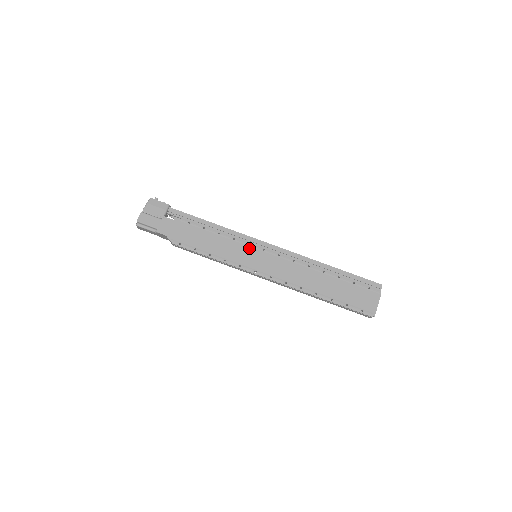
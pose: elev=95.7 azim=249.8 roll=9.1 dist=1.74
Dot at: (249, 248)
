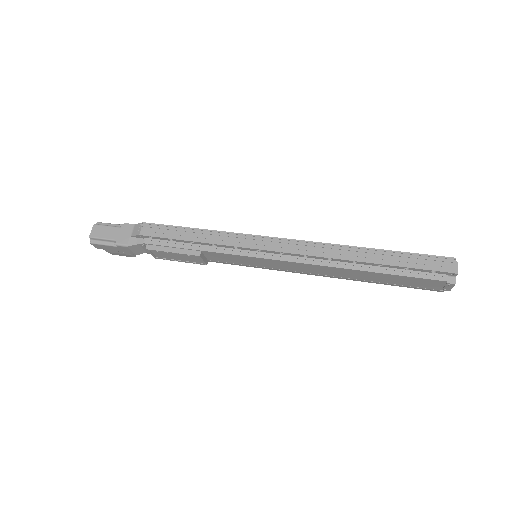
Dot at: occluded
